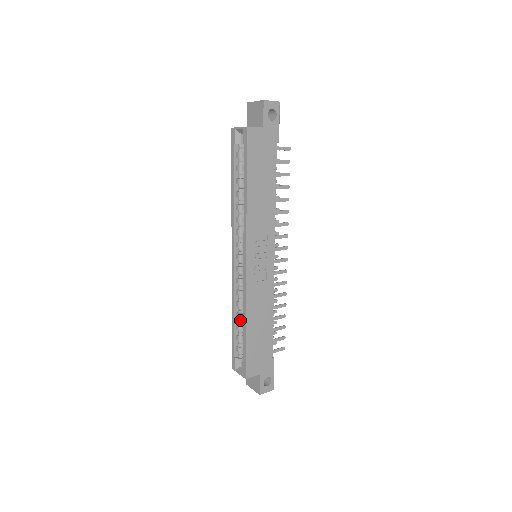
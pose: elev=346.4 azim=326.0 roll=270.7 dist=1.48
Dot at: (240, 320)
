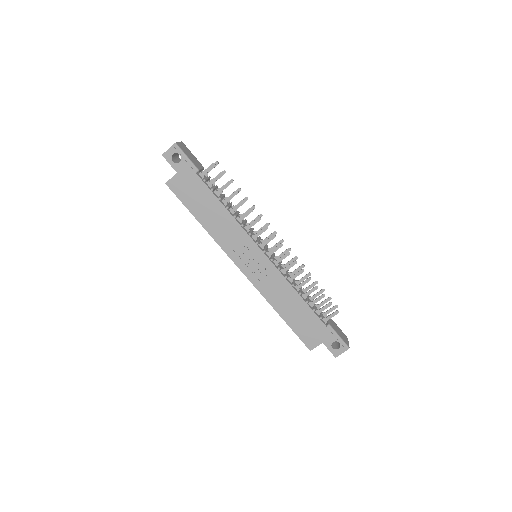
Dot at: occluded
